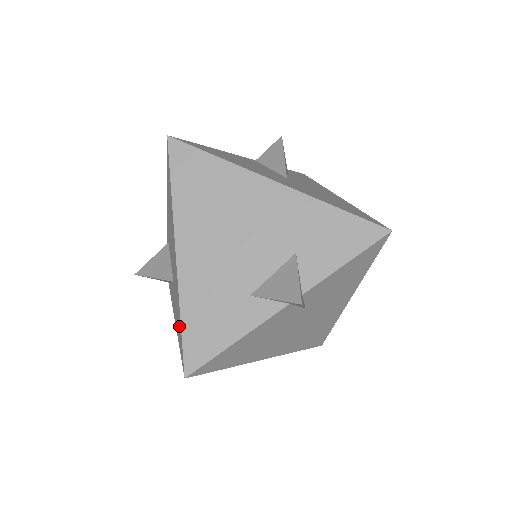
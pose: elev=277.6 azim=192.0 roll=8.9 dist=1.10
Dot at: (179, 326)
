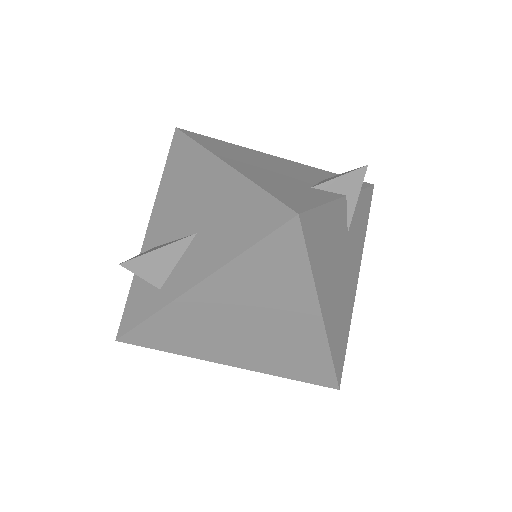
Dot at: (250, 210)
